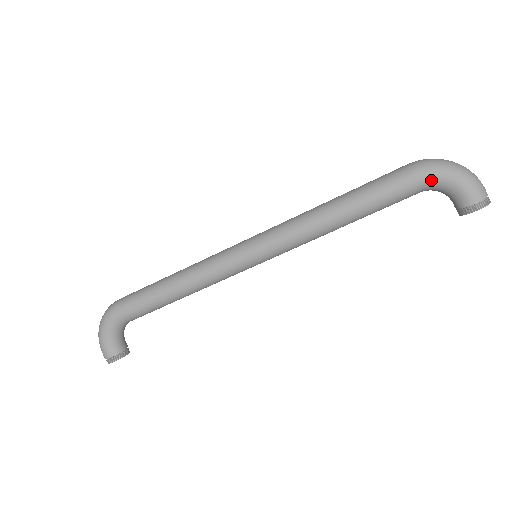
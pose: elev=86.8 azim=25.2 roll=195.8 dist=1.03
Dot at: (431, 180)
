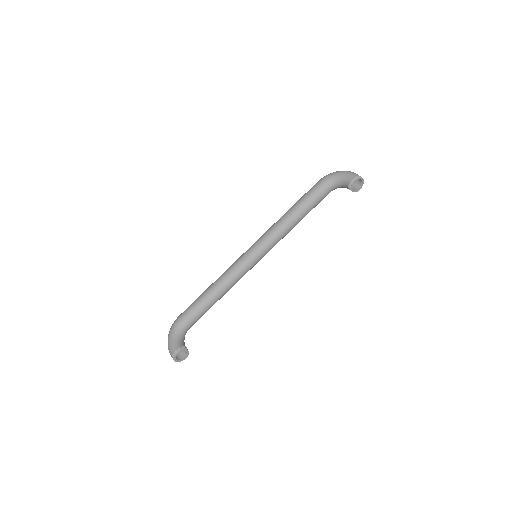
Dot at: (329, 180)
